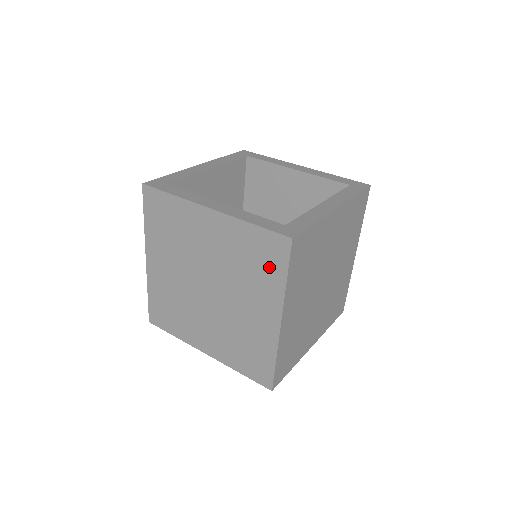
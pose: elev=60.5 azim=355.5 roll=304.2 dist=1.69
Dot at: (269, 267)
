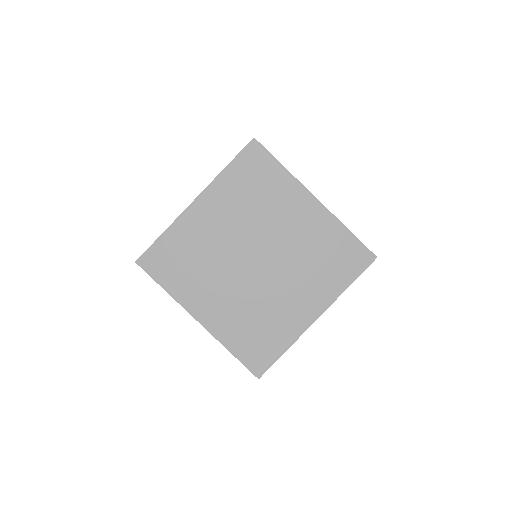
Dot at: (266, 175)
